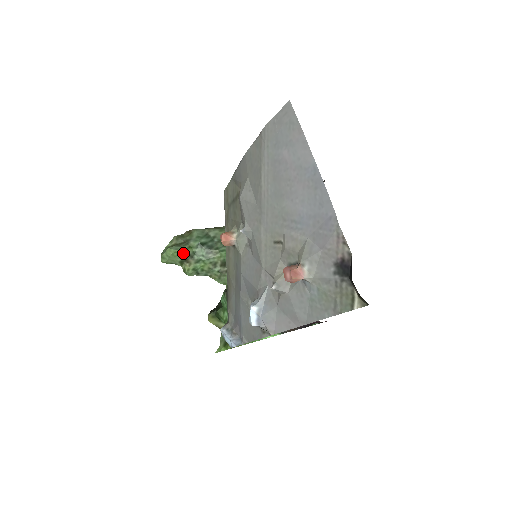
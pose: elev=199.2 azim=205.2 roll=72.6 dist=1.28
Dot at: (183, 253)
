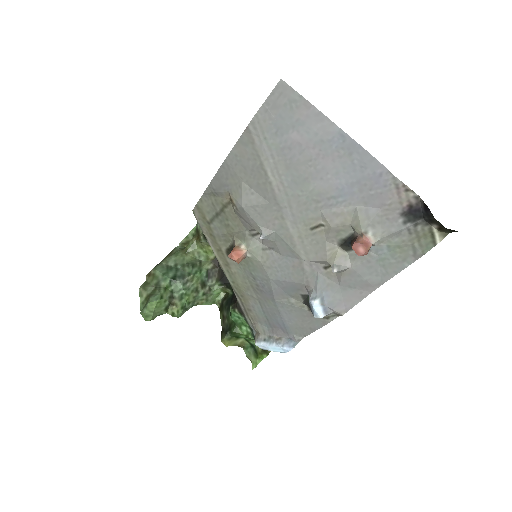
Dot at: (165, 299)
